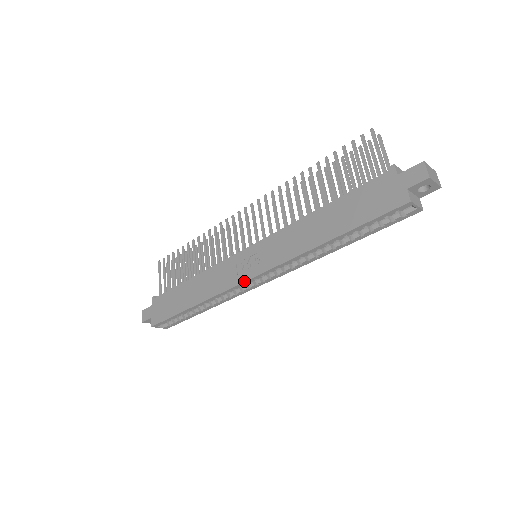
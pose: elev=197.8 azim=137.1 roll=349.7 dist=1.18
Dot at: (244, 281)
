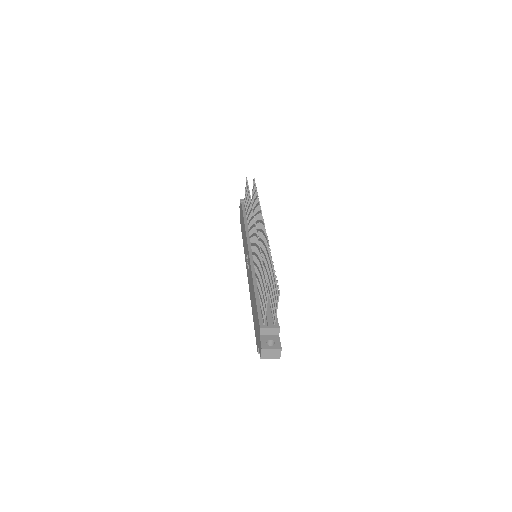
Dot at: (246, 267)
